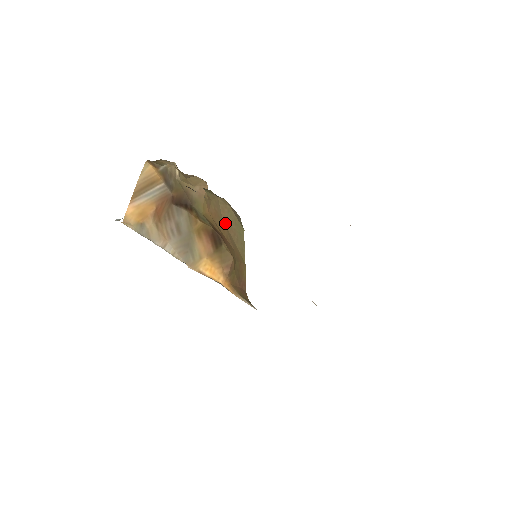
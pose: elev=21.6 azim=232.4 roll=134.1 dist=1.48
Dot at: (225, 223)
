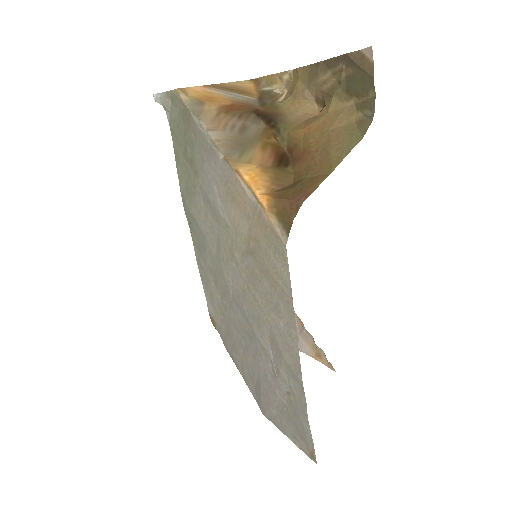
Dot at: (331, 133)
